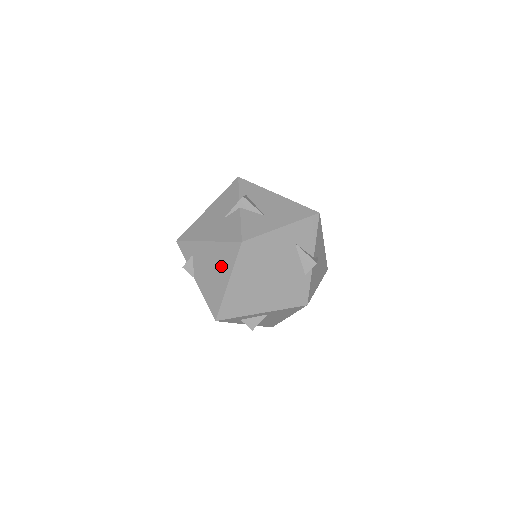
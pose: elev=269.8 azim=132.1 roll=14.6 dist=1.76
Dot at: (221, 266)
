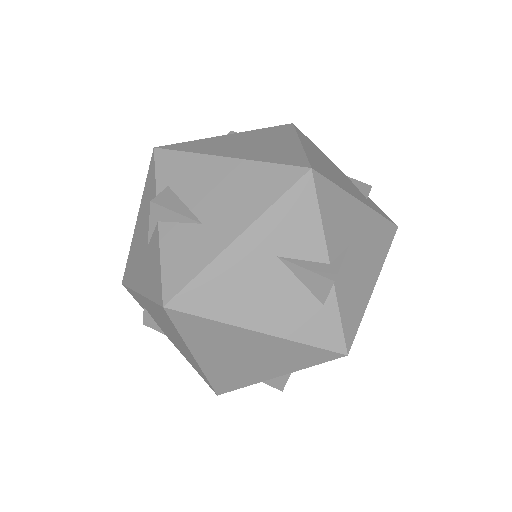
Dot at: (172, 332)
